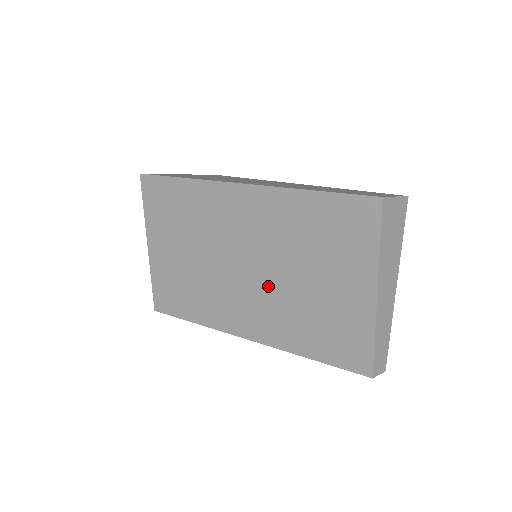
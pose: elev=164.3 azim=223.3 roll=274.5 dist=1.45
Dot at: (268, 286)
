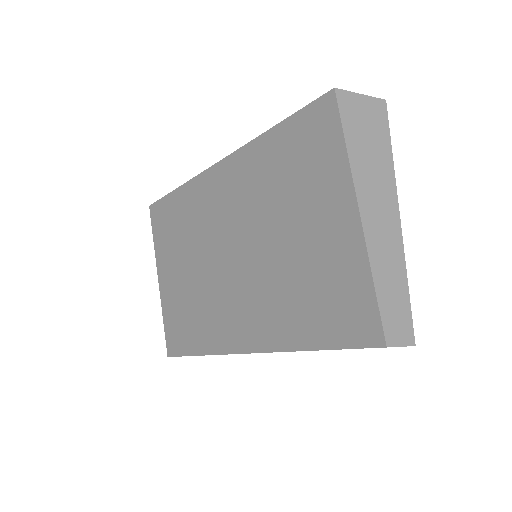
Dot at: (254, 268)
